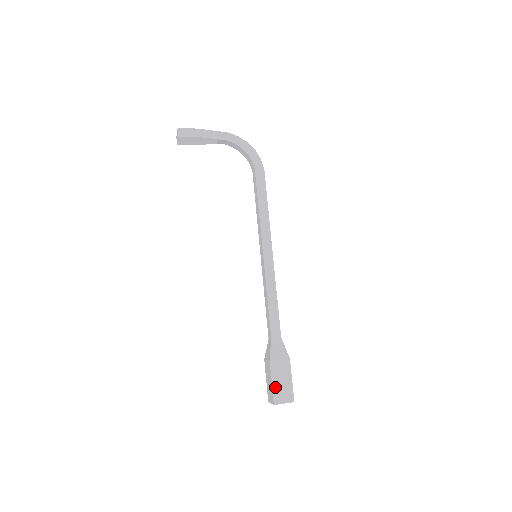
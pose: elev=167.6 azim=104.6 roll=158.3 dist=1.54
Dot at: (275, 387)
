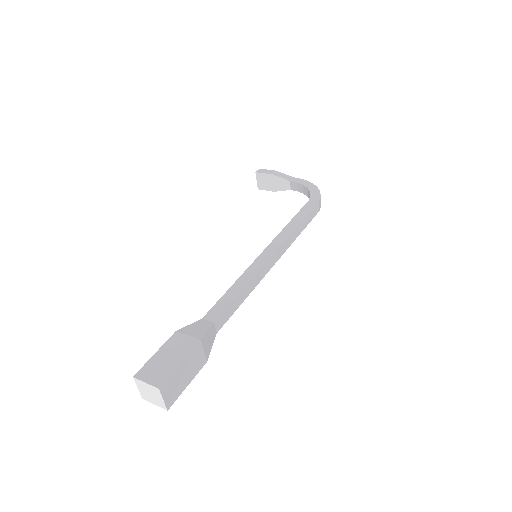
Dot at: (154, 359)
